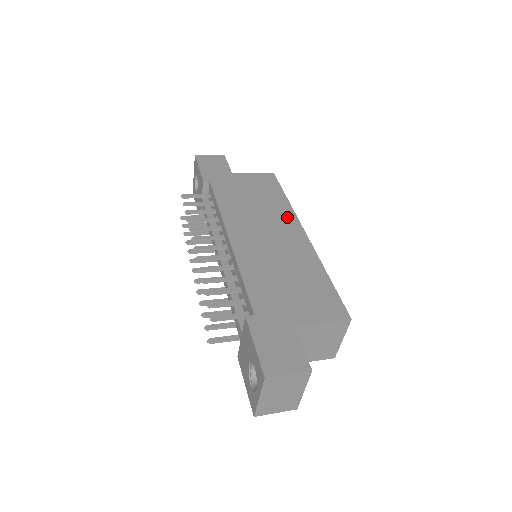
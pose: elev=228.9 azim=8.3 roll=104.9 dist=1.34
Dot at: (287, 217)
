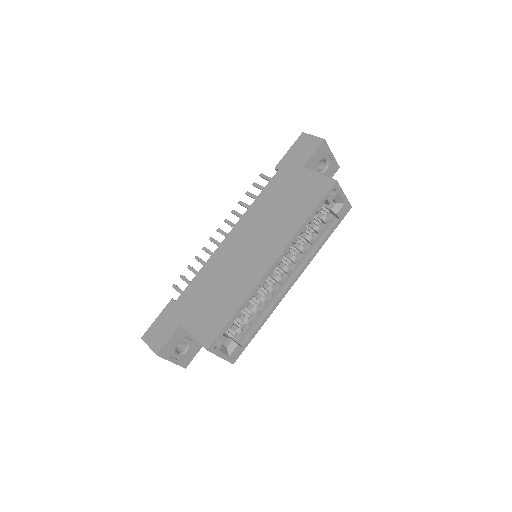
Dot at: (281, 239)
